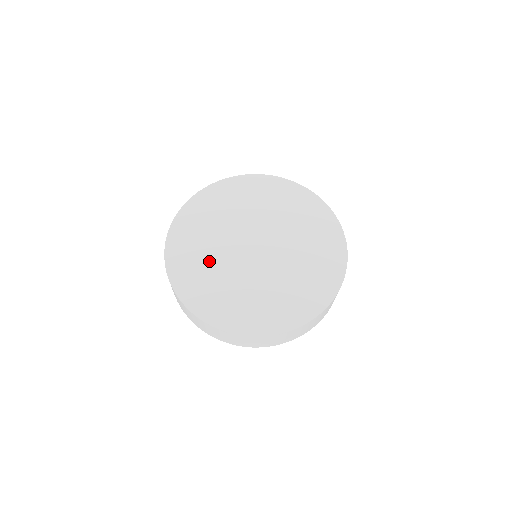
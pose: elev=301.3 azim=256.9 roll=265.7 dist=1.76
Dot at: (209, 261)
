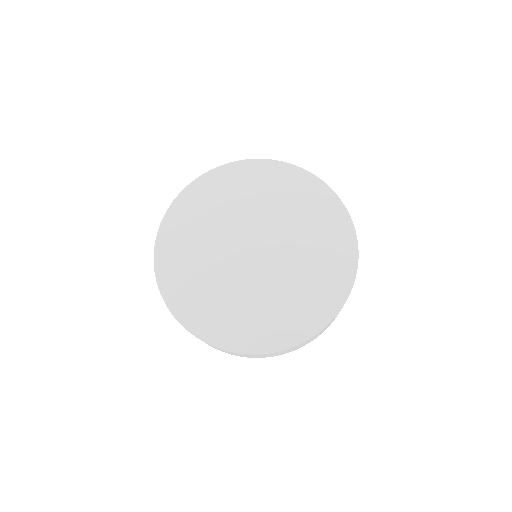
Dot at: (203, 235)
